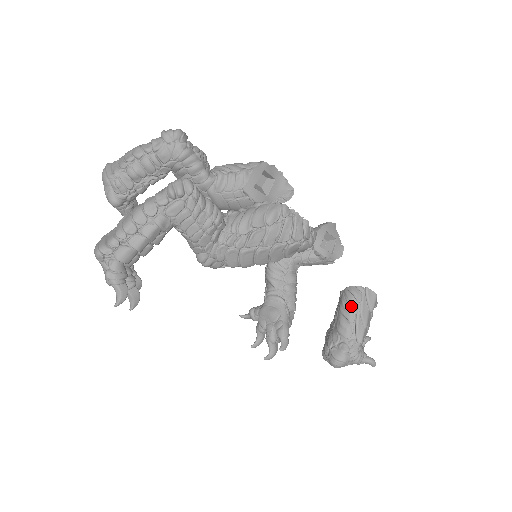
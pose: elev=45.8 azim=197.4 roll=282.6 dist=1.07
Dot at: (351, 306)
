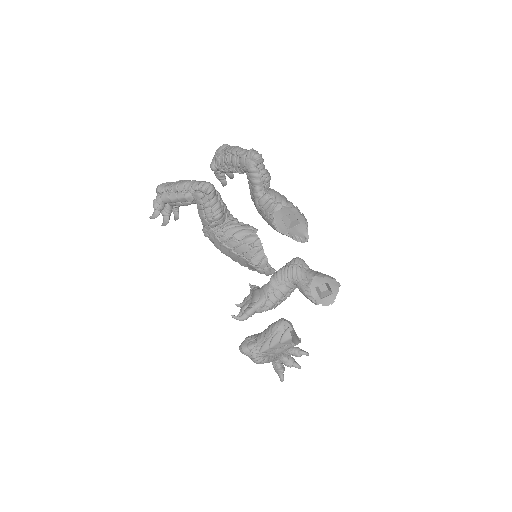
Dot at: (272, 329)
